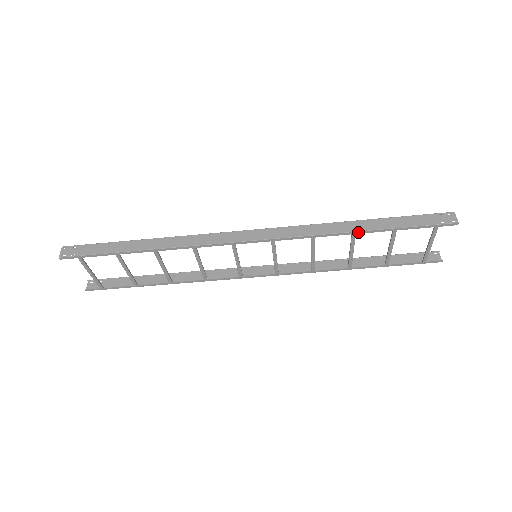
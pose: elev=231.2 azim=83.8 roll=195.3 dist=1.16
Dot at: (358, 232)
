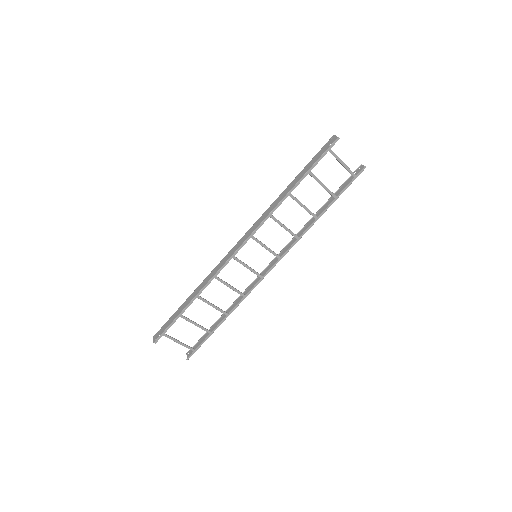
Dot at: (290, 191)
